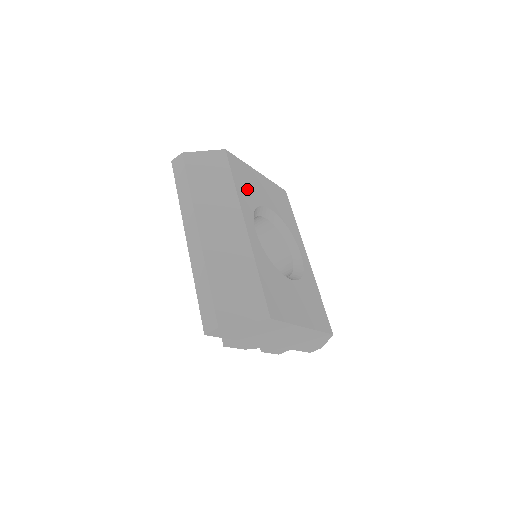
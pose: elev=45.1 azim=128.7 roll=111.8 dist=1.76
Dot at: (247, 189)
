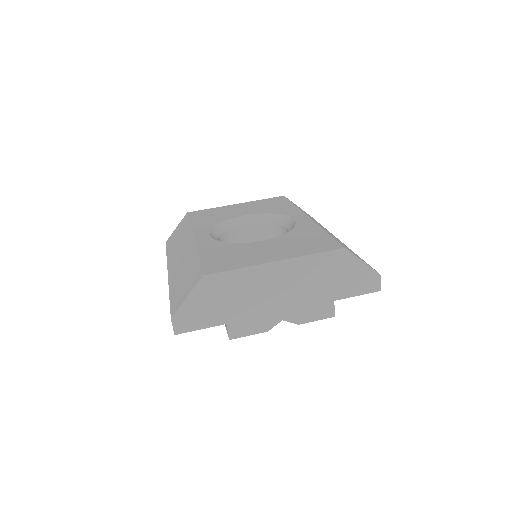
Dot at: (210, 219)
